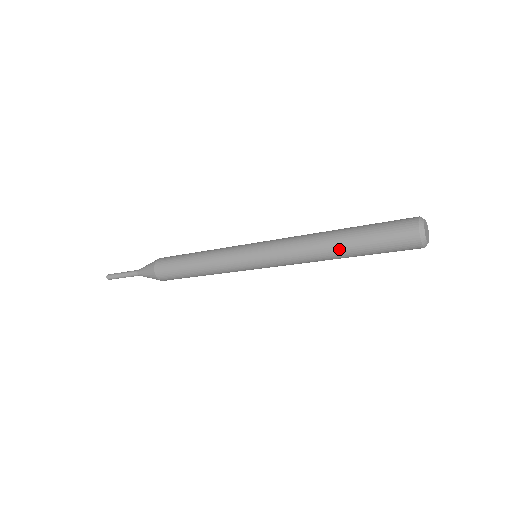
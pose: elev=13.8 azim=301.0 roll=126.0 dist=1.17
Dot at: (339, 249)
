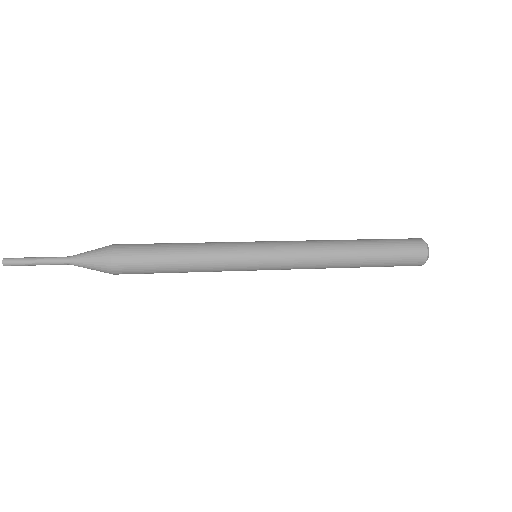
Dot at: (357, 261)
